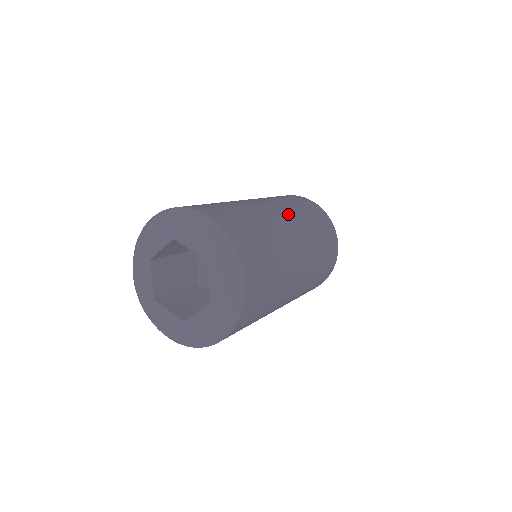
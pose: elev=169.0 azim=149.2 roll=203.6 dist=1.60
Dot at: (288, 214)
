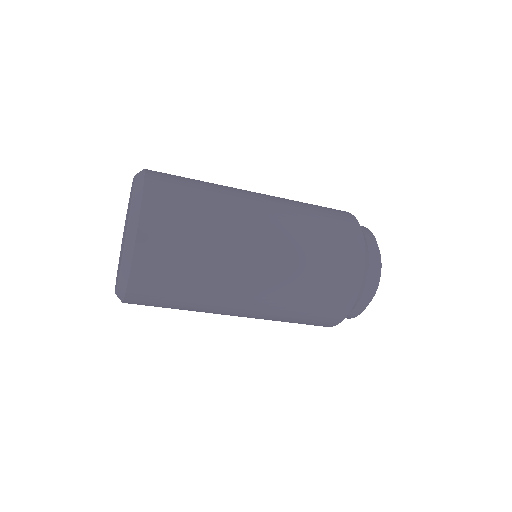
Dot at: (276, 208)
